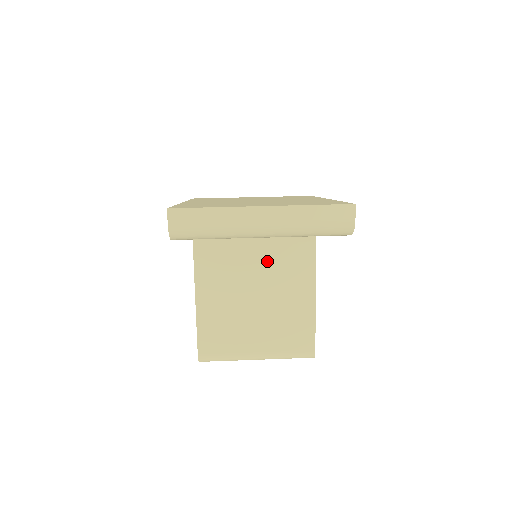
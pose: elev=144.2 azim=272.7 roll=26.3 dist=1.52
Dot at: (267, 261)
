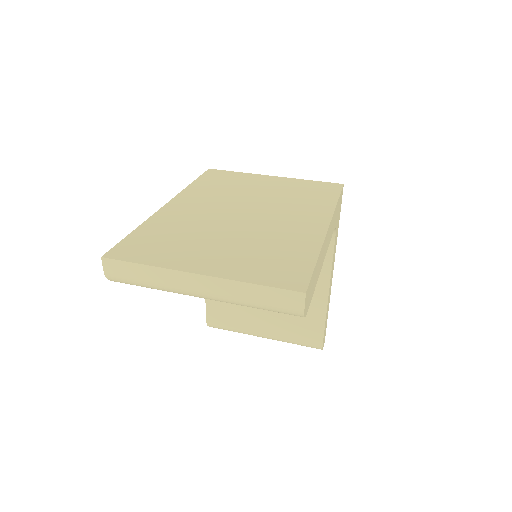
Dot at: occluded
